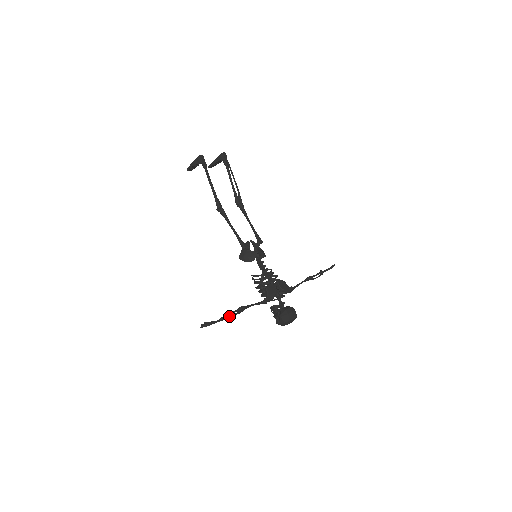
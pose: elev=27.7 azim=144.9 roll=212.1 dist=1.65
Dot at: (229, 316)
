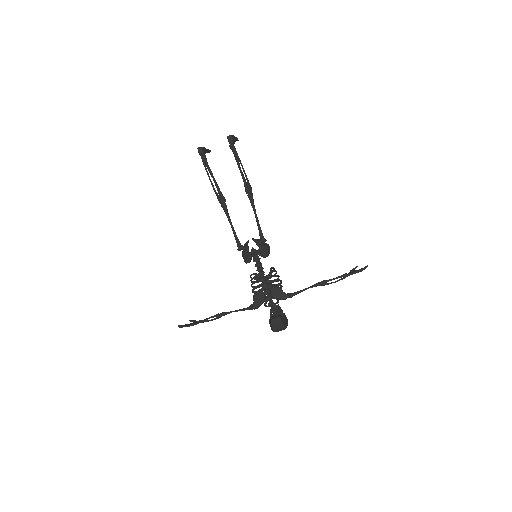
Dot at: (203, 322)
